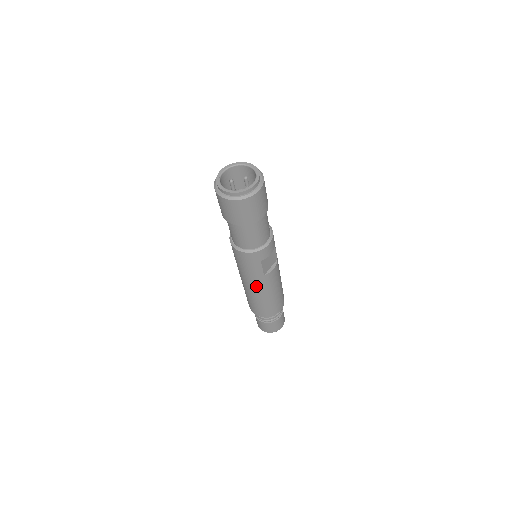
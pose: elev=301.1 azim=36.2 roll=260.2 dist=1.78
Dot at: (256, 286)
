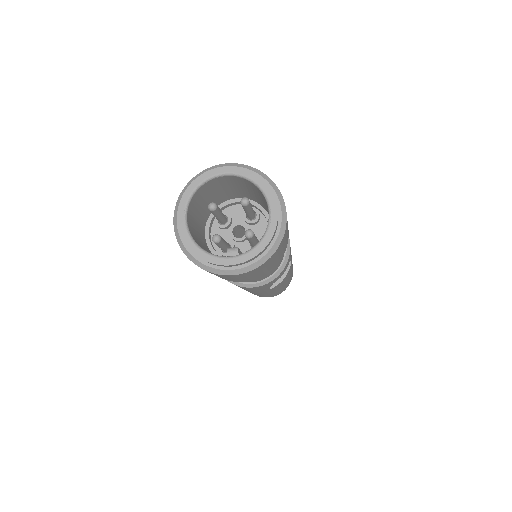
Dot at: occluded
